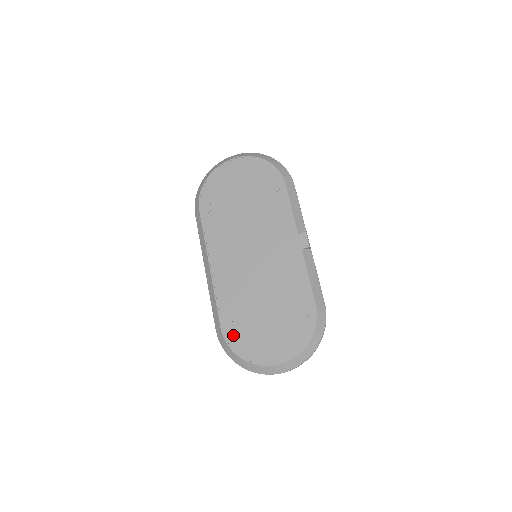
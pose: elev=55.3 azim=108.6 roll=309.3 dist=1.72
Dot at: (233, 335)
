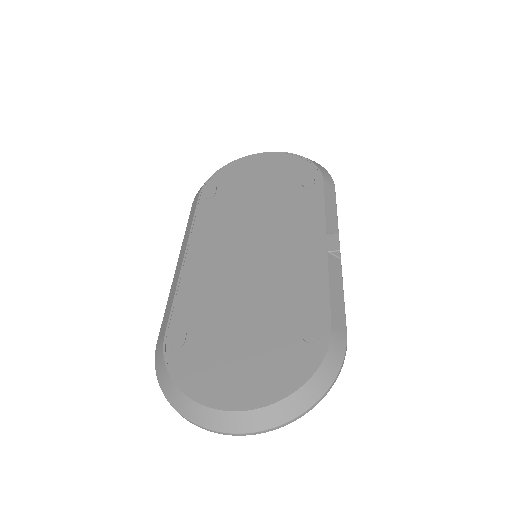
Dot at: (179, 349)
